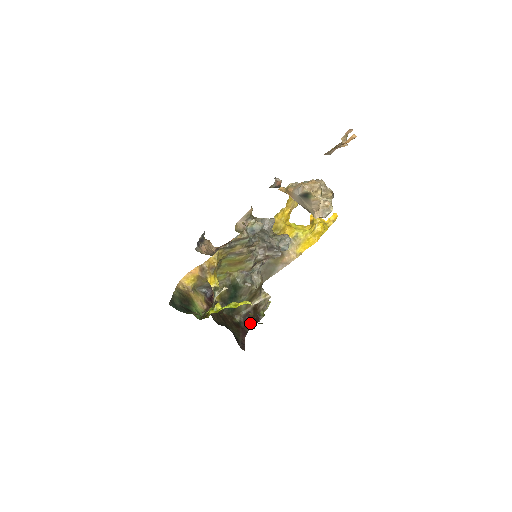
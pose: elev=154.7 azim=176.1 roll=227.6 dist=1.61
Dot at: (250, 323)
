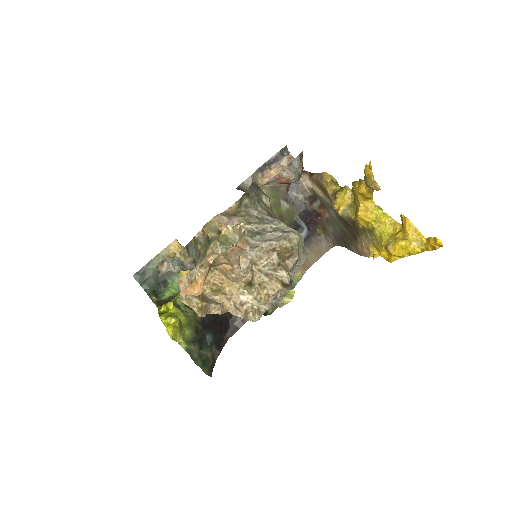
Dot at: occluded
